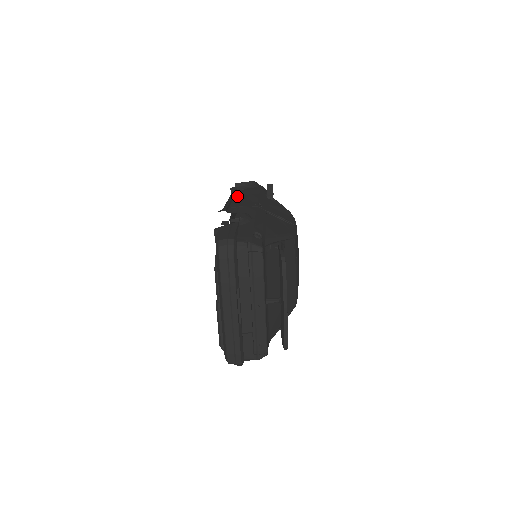
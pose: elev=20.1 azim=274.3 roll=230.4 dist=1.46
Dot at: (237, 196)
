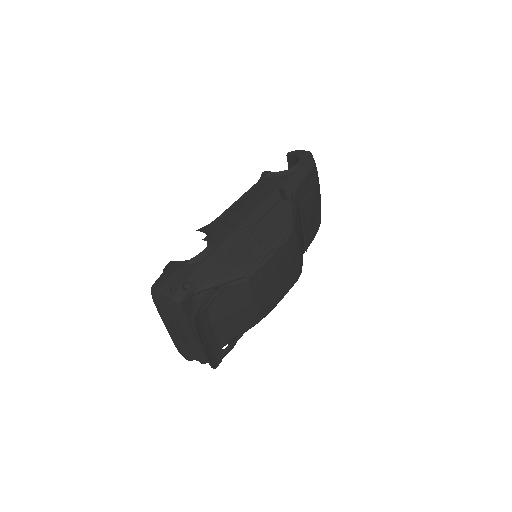
Dot at: (248, 195)
